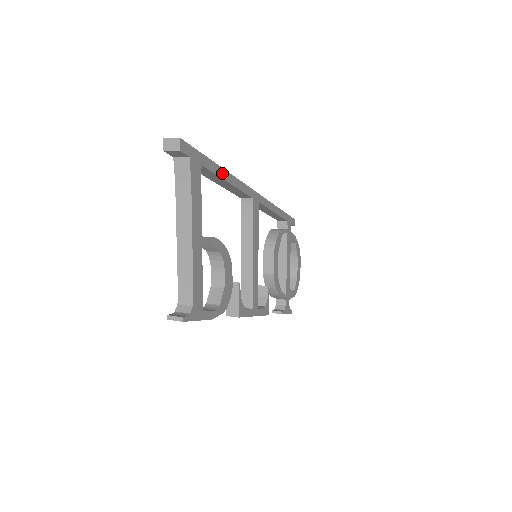
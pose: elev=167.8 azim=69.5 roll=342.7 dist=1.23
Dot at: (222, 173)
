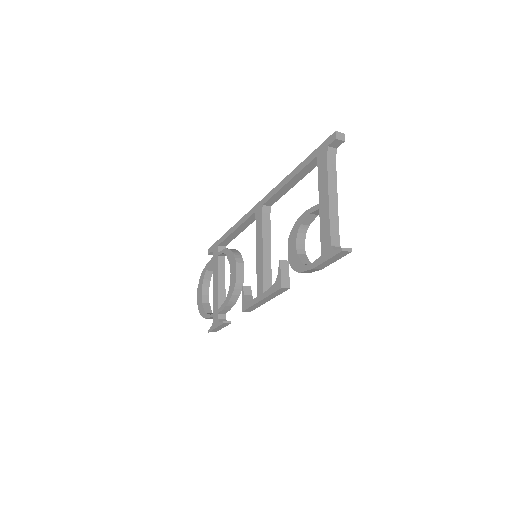
Dot at: (305, 173)
